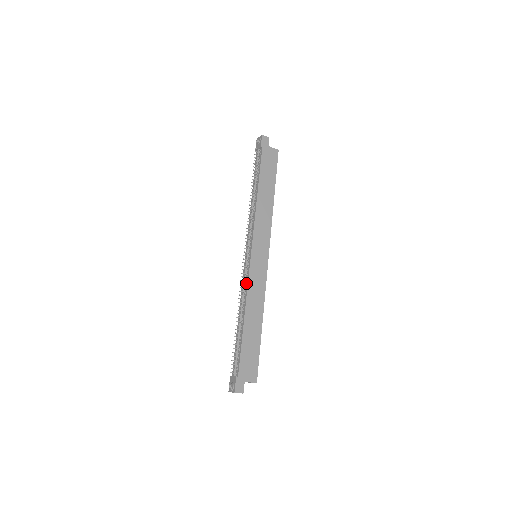
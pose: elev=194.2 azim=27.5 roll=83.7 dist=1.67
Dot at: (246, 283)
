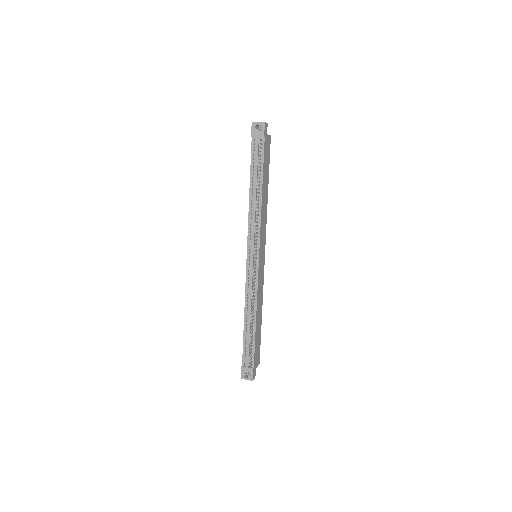
Dot at: (254, 287)
